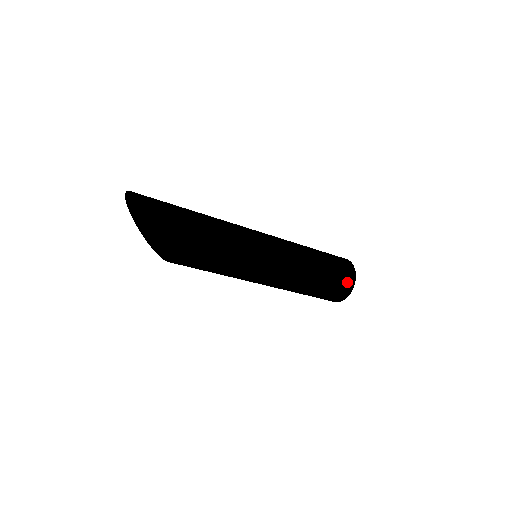
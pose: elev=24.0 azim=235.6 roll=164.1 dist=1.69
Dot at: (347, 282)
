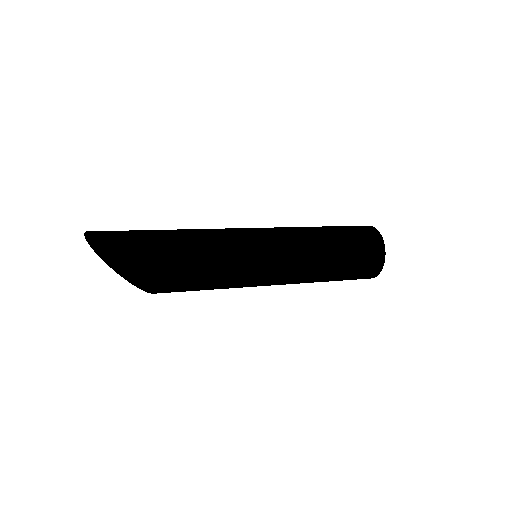
Dot at: (374, 247)
